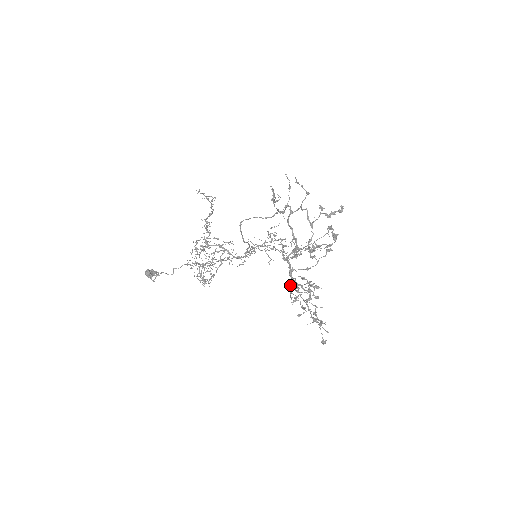
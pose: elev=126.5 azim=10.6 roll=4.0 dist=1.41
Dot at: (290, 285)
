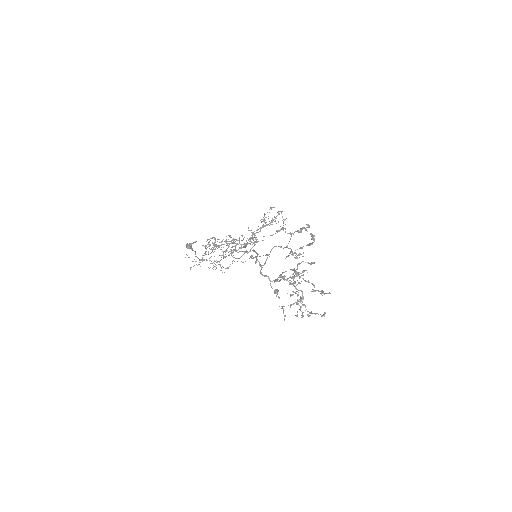
Dot at: occluded
